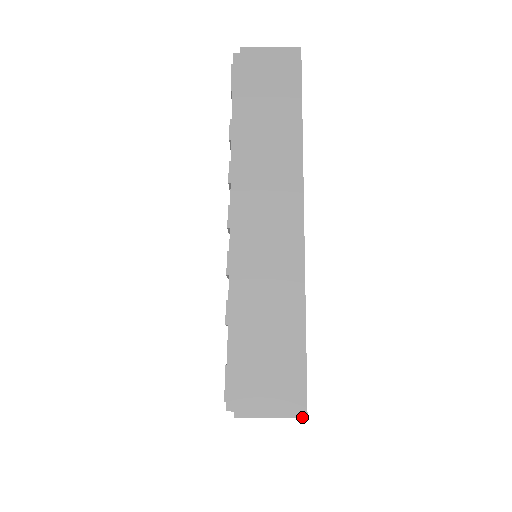
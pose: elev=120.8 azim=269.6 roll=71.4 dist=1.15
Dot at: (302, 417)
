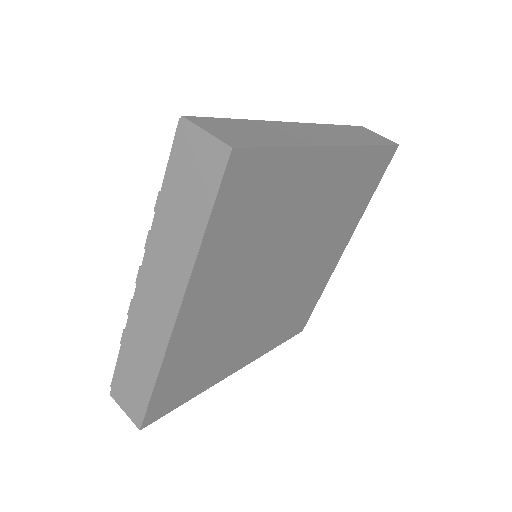
Dot at: (229, 145)
